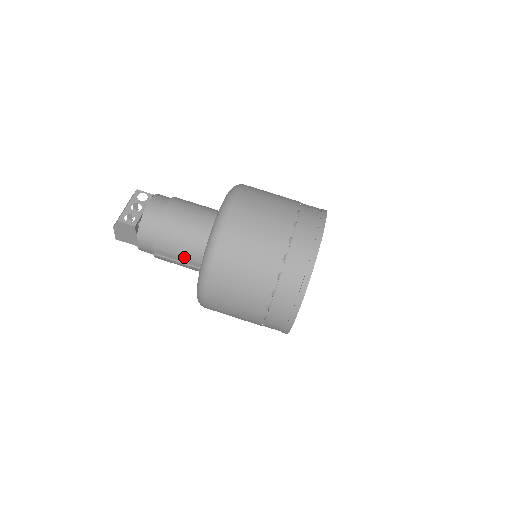
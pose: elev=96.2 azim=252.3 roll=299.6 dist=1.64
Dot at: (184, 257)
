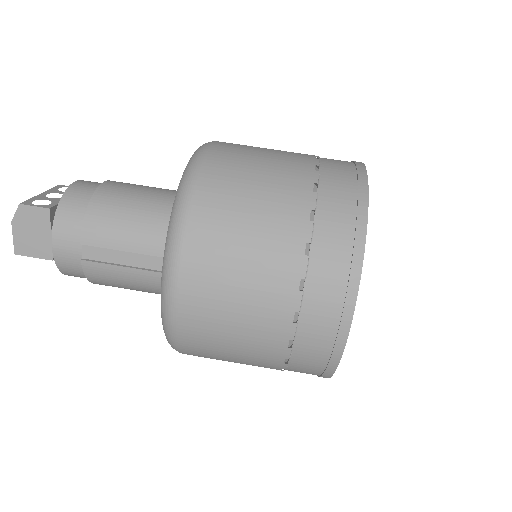
Dot at: (135, 249)
